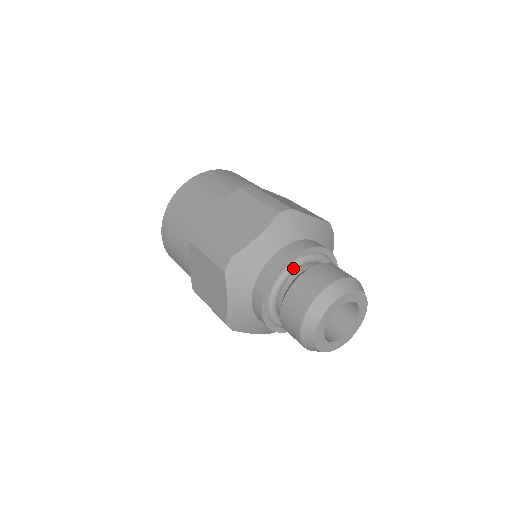
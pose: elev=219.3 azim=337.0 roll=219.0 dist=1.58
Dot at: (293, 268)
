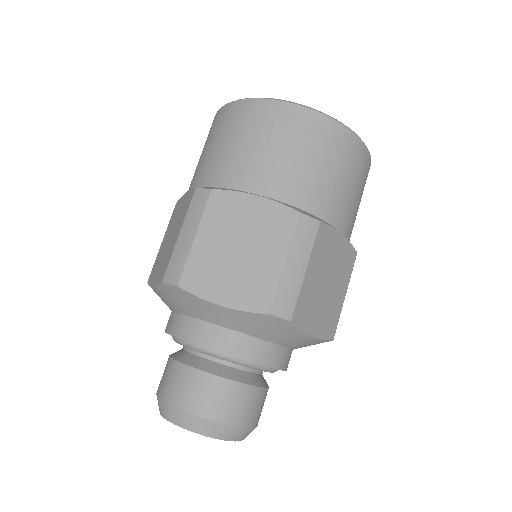
Dot at: (218, 357)
